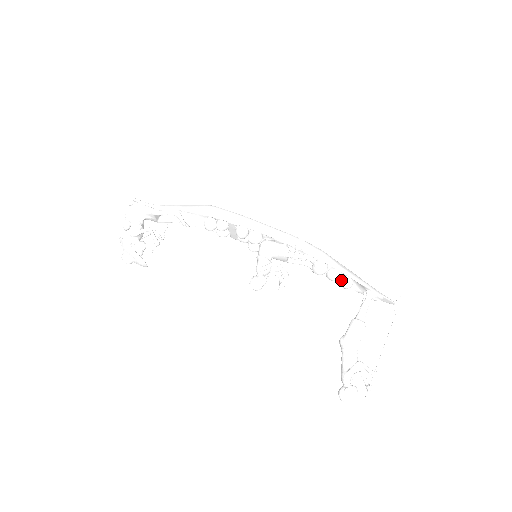
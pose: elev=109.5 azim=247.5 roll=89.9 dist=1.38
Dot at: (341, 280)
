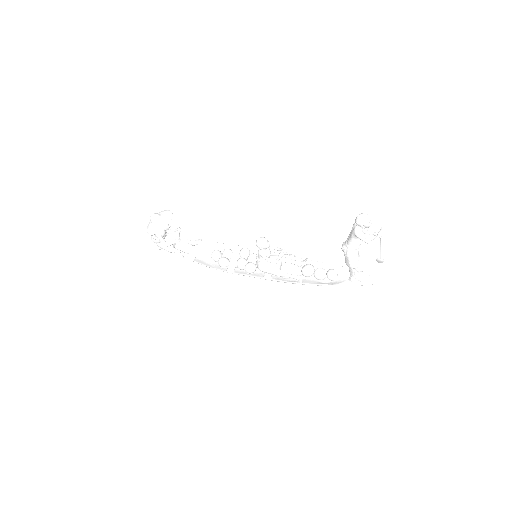
Dot at: (328, 270)
